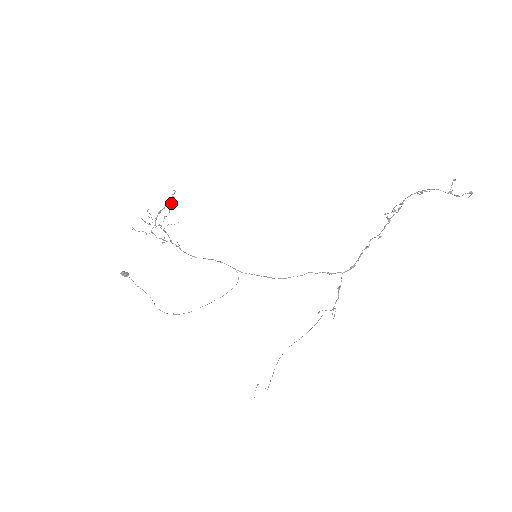
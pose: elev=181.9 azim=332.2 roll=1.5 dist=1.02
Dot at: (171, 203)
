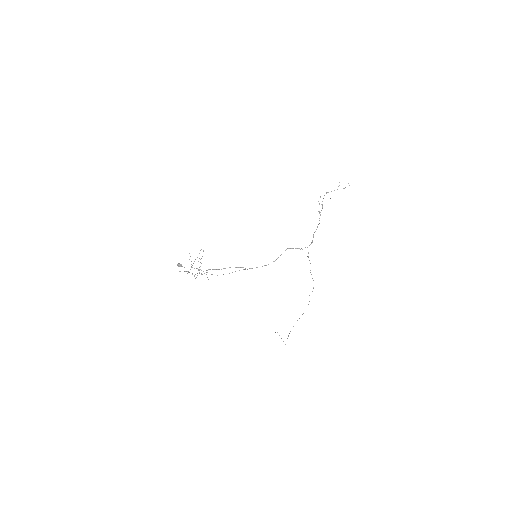
Dot at: (201, 263)
